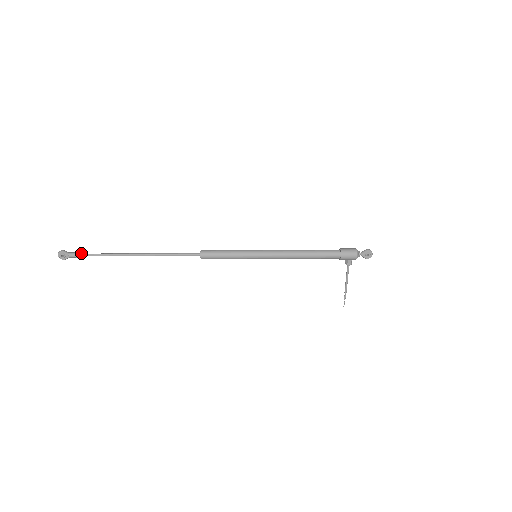
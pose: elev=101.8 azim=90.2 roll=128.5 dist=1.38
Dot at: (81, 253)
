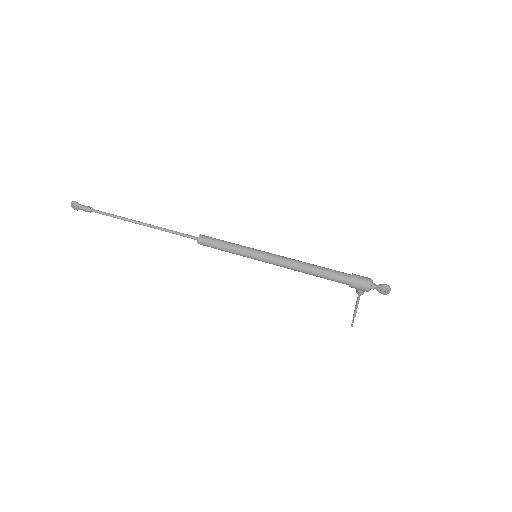
Dot at: (90, 208)
